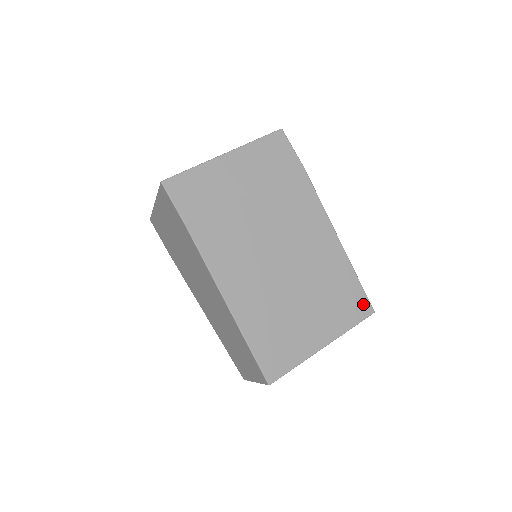
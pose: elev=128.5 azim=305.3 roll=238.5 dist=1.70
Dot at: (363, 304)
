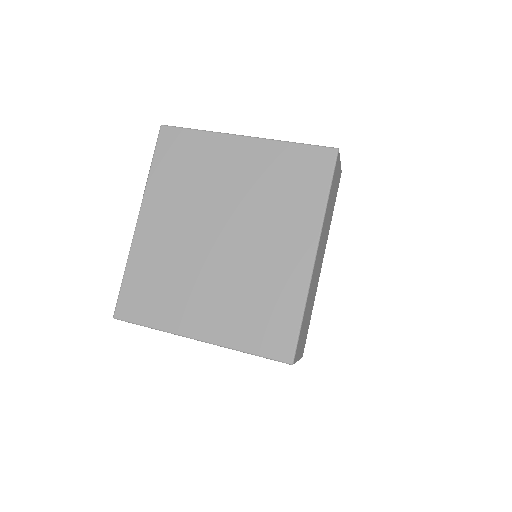
Dot at: occluded
